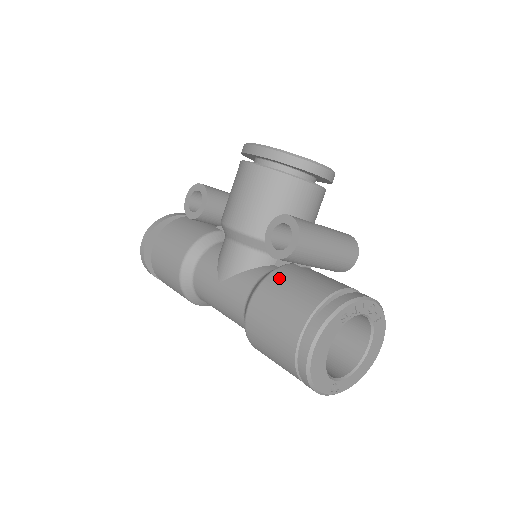
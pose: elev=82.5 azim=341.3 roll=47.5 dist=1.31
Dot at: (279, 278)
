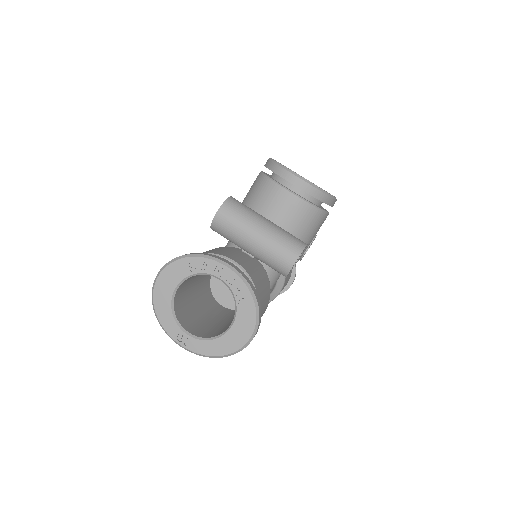
Dot at: occluded
